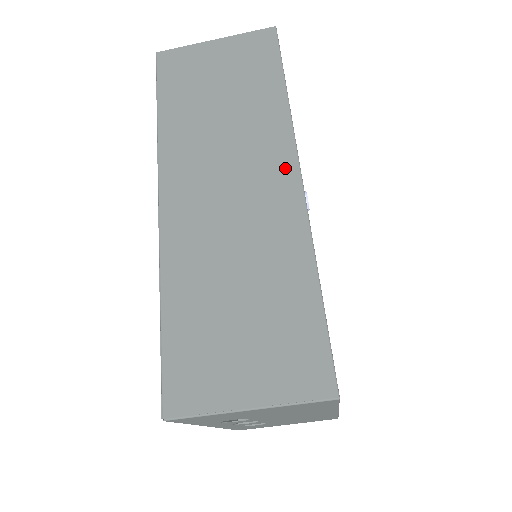
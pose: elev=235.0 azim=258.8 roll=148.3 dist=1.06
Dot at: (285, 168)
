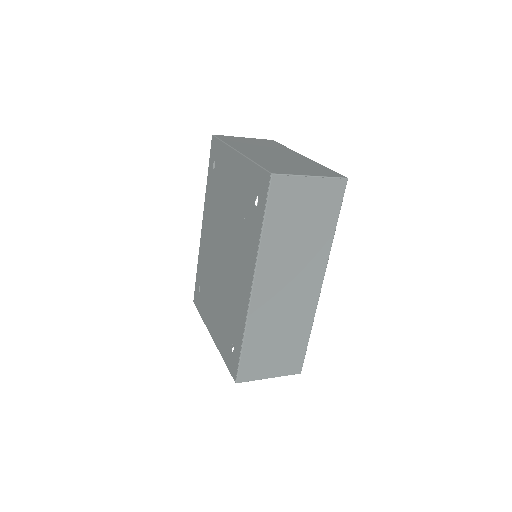
Dot at: (317, 280)
